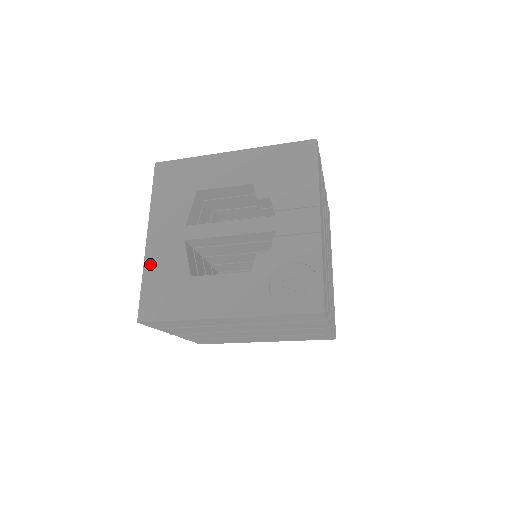
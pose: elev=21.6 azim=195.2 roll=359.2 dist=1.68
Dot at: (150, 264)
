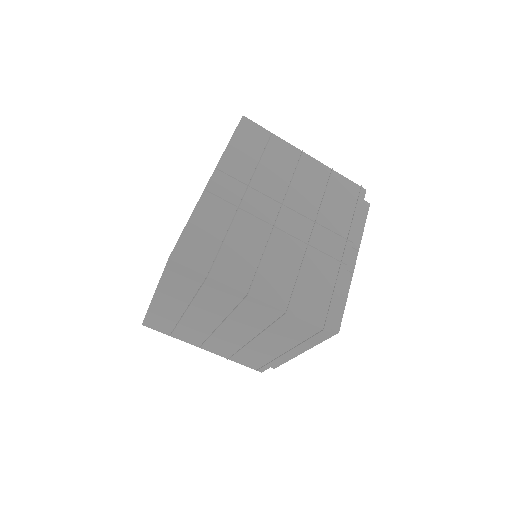
Dot at: occluded
